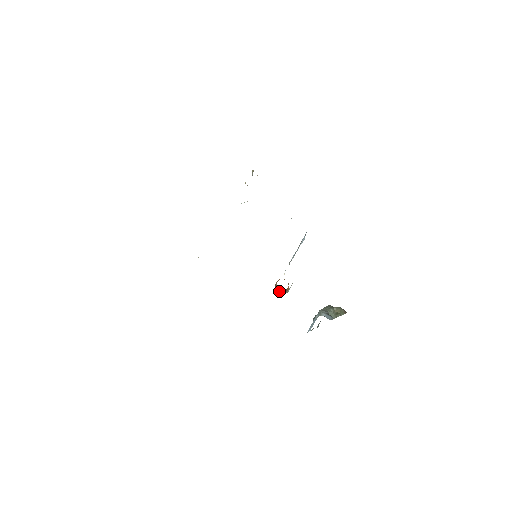
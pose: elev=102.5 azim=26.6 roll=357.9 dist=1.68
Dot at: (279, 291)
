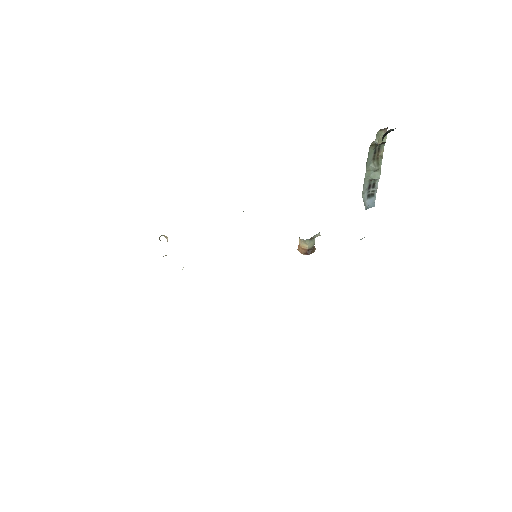
Dot at: (311, 251)
